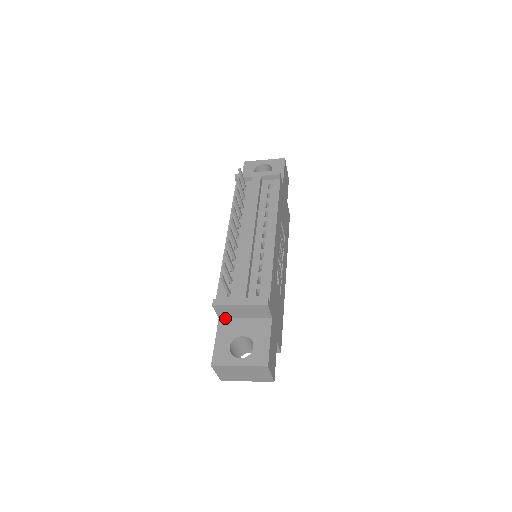
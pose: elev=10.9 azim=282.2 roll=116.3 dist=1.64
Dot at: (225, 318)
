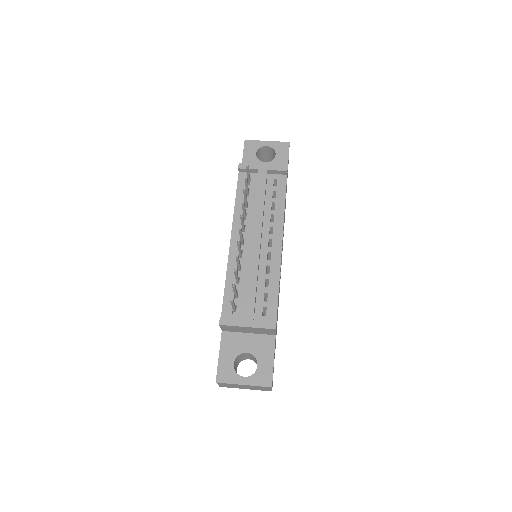
Dot at: (228, 331)
